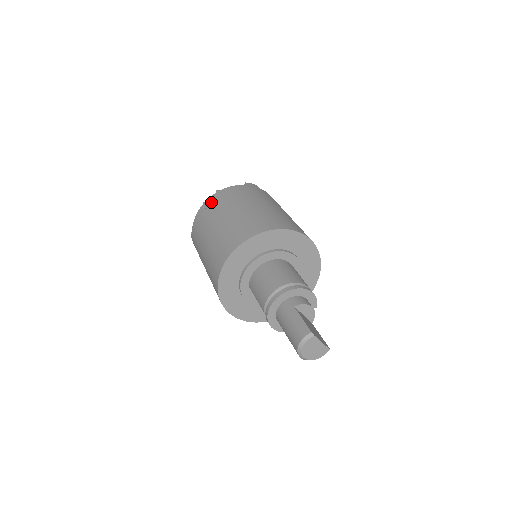
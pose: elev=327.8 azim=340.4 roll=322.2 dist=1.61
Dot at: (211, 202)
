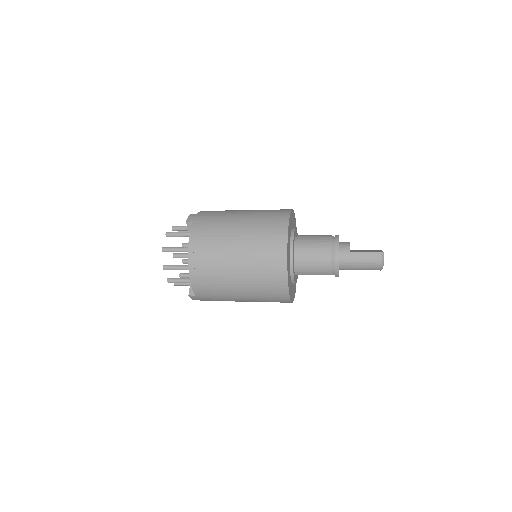
Dot at: (198, 260)
